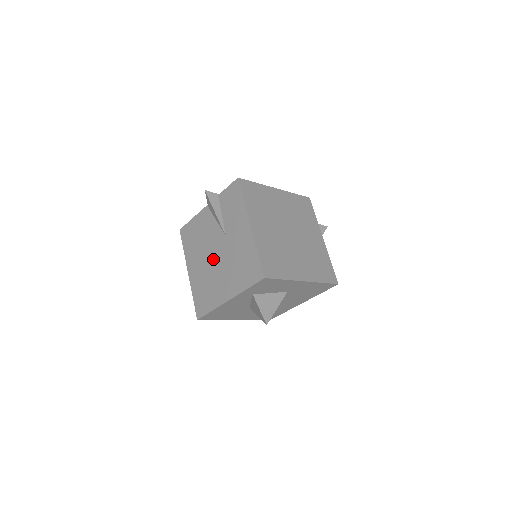
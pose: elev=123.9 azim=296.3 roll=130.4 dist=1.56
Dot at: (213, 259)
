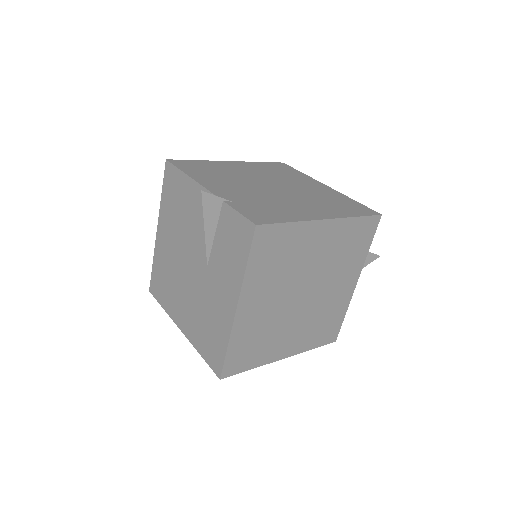
Dot at: (184, 266)
